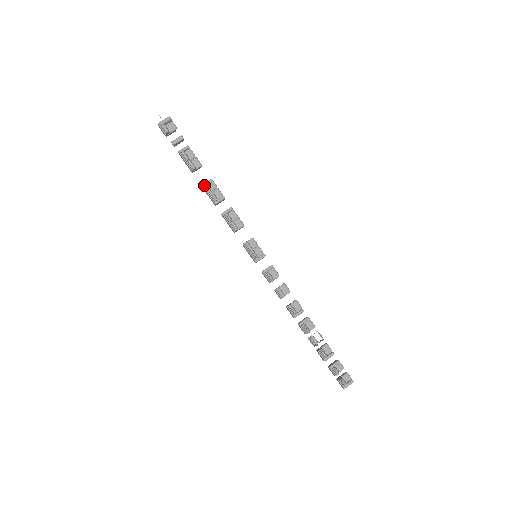
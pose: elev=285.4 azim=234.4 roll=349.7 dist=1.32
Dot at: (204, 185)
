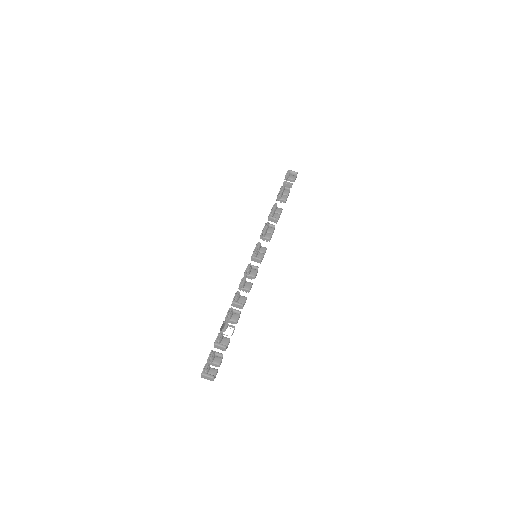
Dot at: (275, 205)
